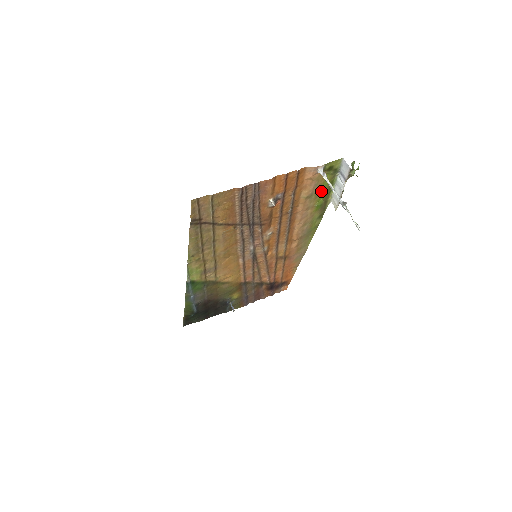
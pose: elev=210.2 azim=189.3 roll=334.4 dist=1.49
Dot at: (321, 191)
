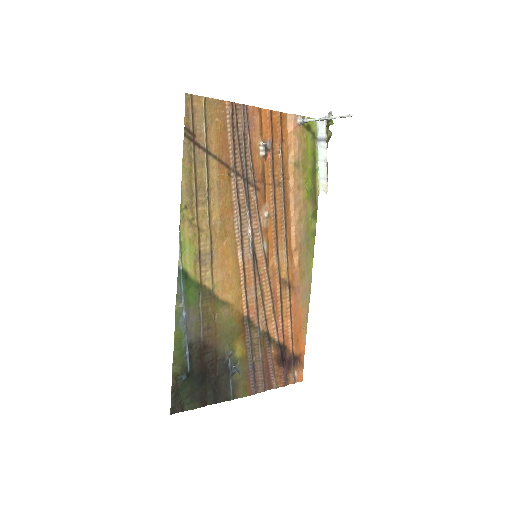
Dot at: (307, 165)
